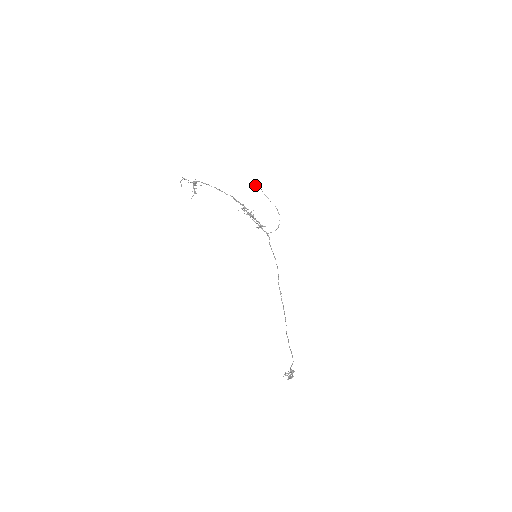
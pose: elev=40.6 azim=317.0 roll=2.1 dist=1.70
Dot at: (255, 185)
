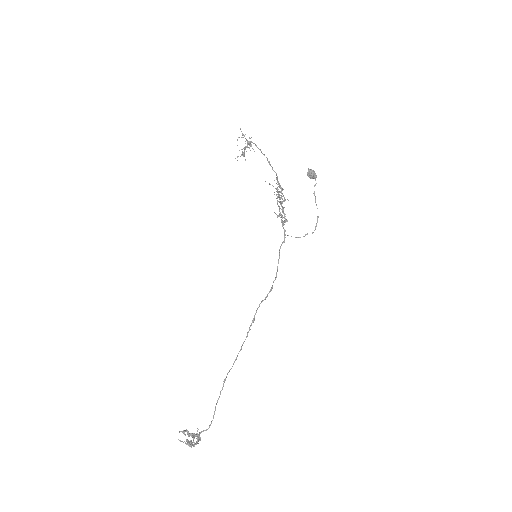
Dot at: (310, 173)
